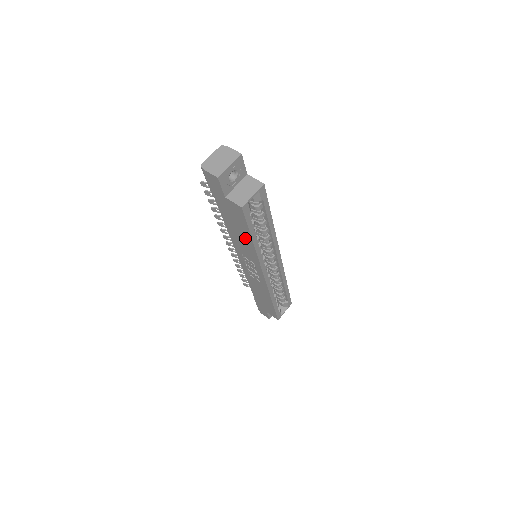
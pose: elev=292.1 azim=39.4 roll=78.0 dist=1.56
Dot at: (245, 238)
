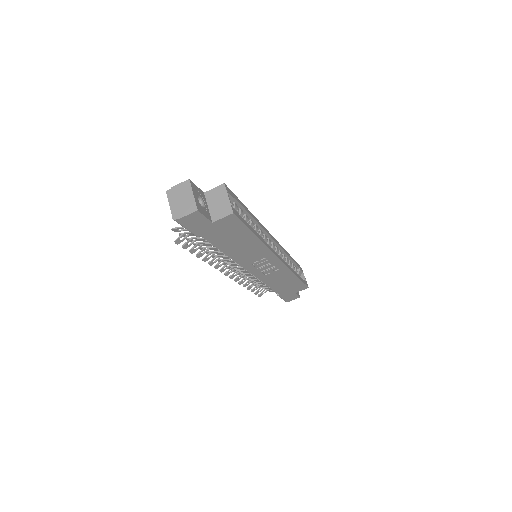
Dot at: (248, 242)
